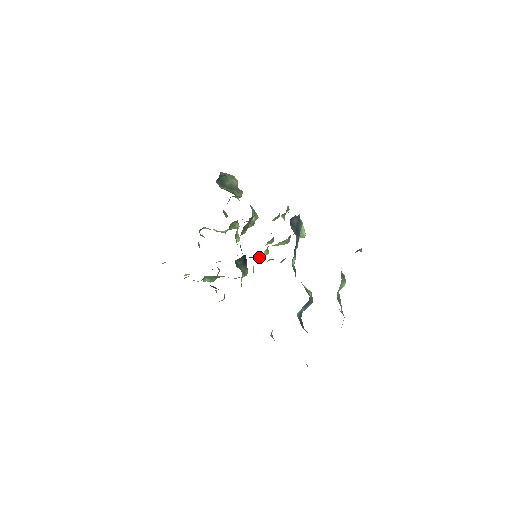
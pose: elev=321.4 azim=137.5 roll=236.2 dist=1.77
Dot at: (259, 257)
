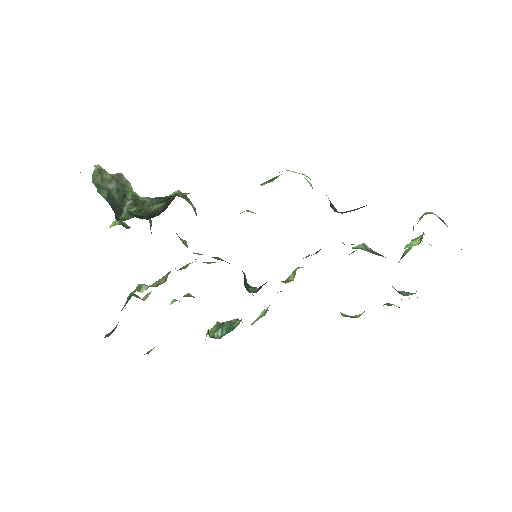
Dot at: occluded
